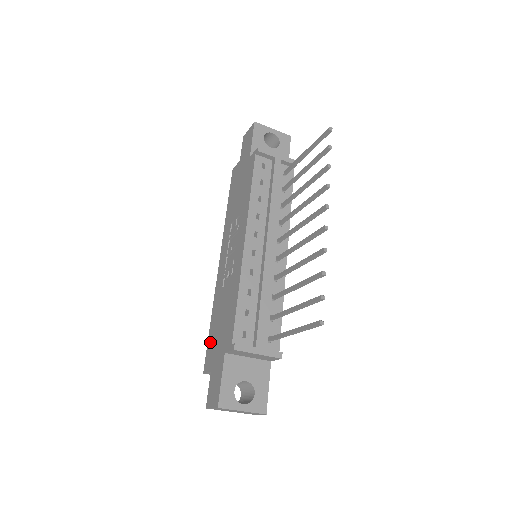
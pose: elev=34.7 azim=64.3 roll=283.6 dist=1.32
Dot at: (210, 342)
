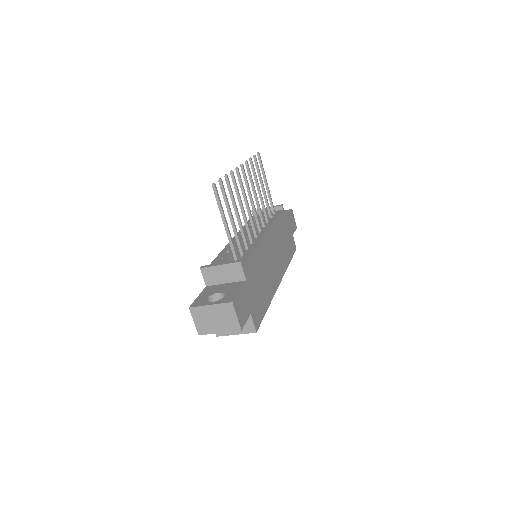
Dot at: occluded
